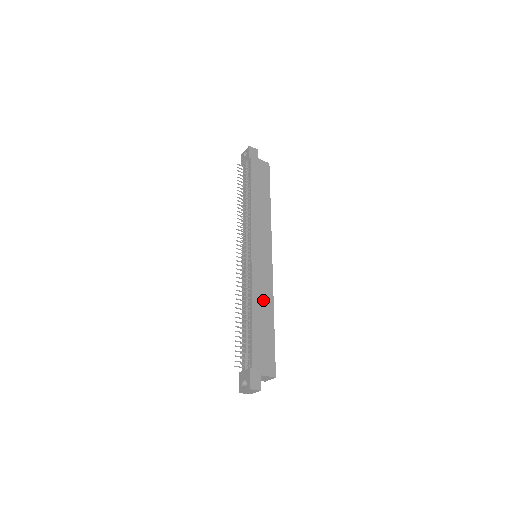
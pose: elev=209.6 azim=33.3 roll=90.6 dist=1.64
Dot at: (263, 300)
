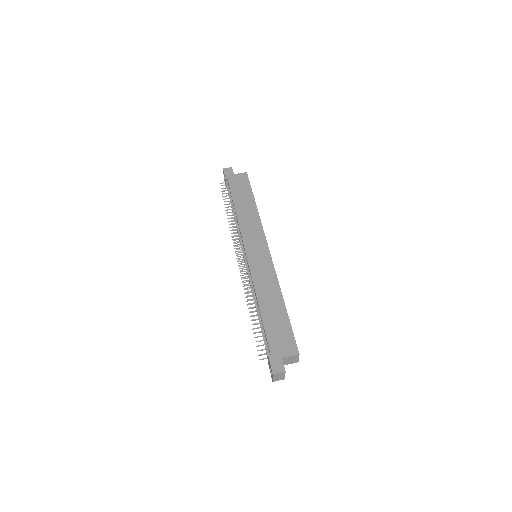
Dot at: (268, 291)
